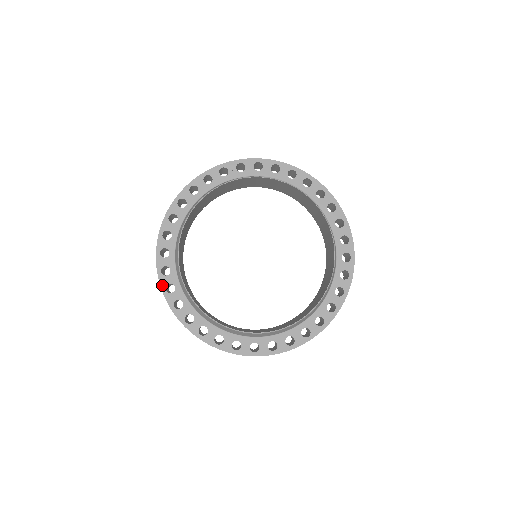
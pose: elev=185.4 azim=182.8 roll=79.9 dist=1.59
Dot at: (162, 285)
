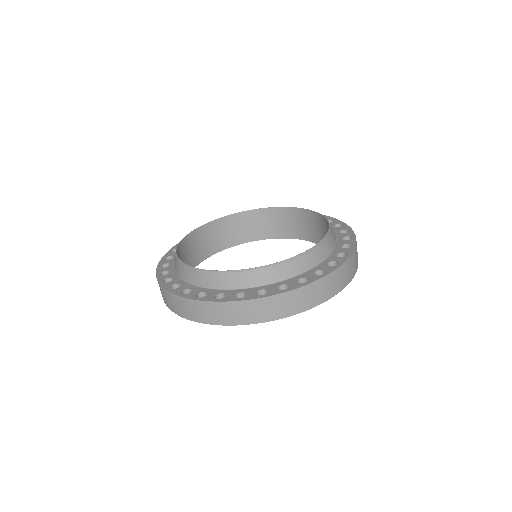
Dot at: (210, 300)
